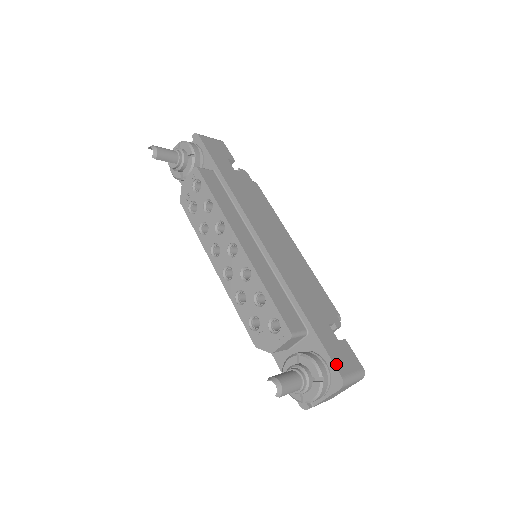
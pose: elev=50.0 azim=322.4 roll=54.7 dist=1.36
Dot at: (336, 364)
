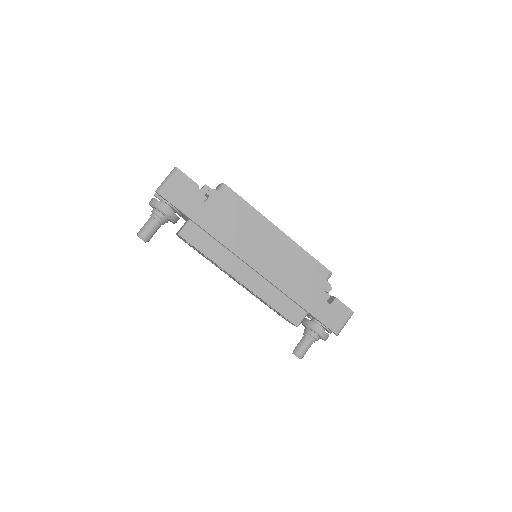
Dot at: (330, 327)
